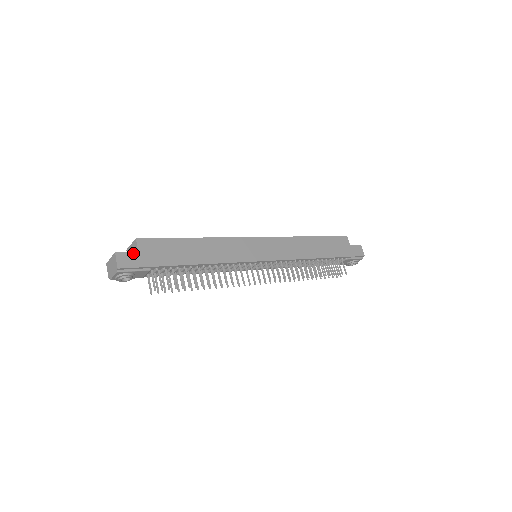
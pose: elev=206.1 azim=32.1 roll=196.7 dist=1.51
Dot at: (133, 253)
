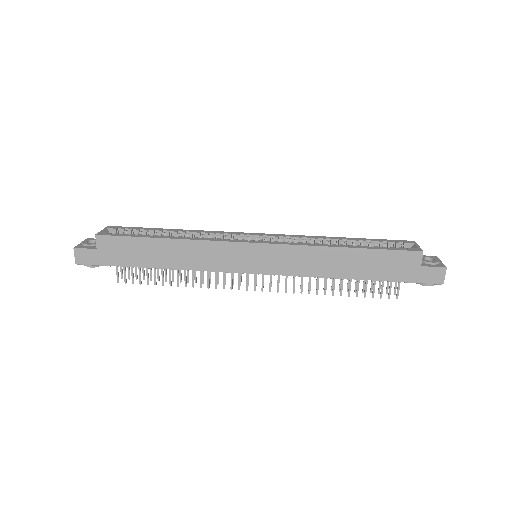
Dot at: (91, 250)
